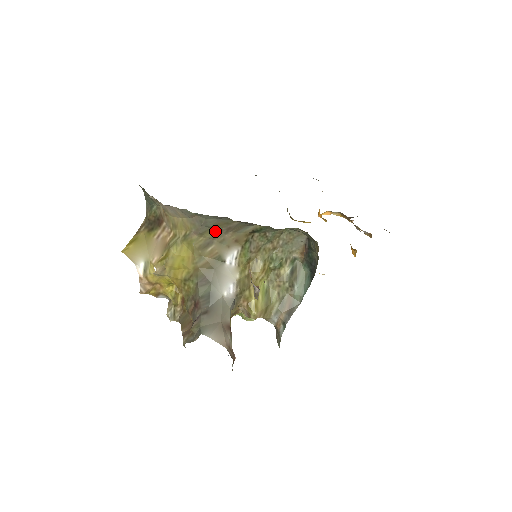
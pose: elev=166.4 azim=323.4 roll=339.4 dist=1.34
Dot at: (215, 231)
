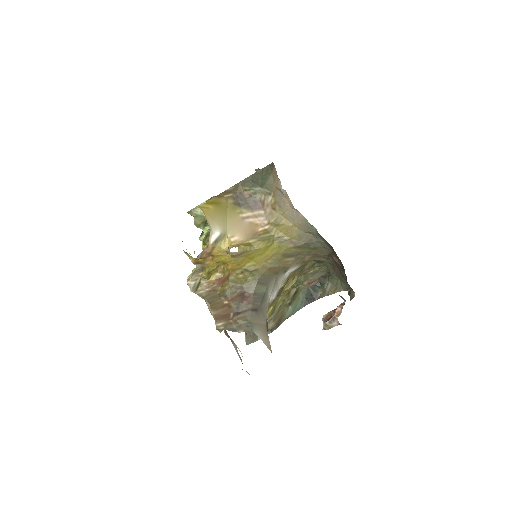
Dot at: (307, 250)
